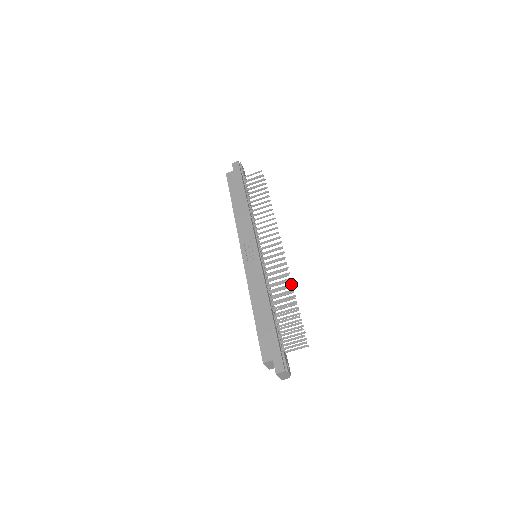
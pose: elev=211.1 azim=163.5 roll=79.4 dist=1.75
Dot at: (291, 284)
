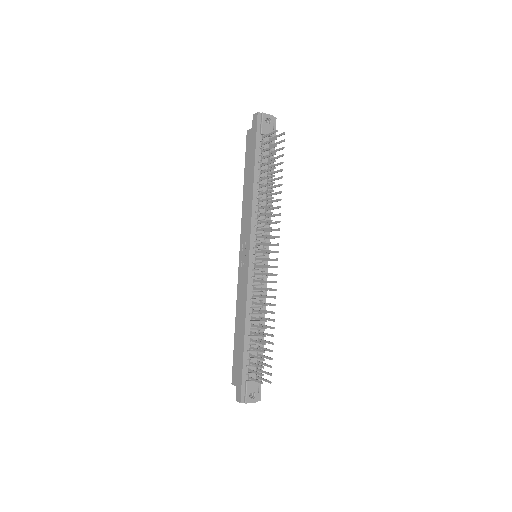
Dot at: (274, 305)
